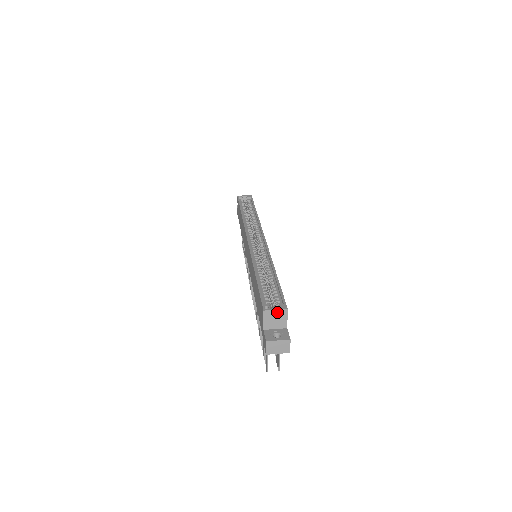
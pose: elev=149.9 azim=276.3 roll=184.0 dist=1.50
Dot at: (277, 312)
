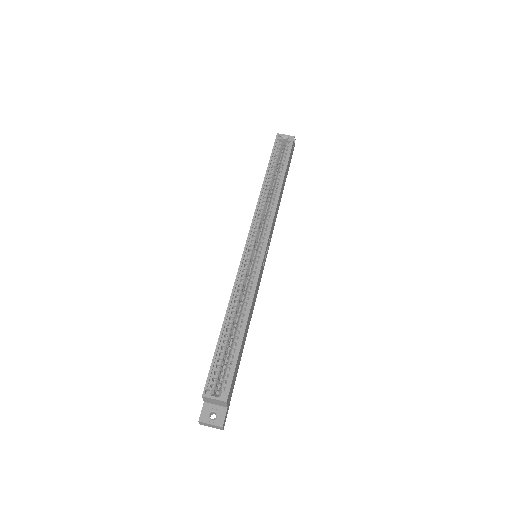
Dot at: (216, 400)
